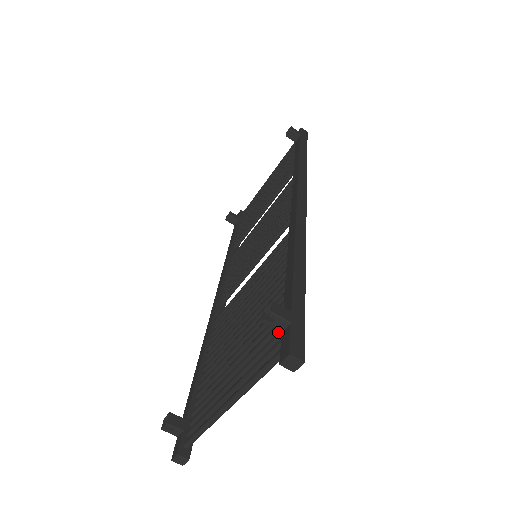
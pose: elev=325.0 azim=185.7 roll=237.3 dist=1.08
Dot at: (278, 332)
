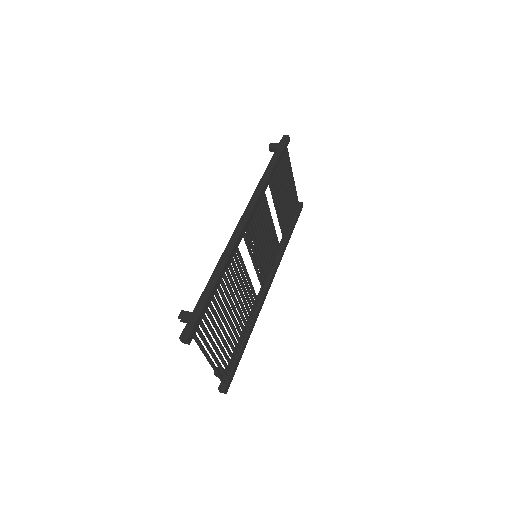
Dot at: occluded
